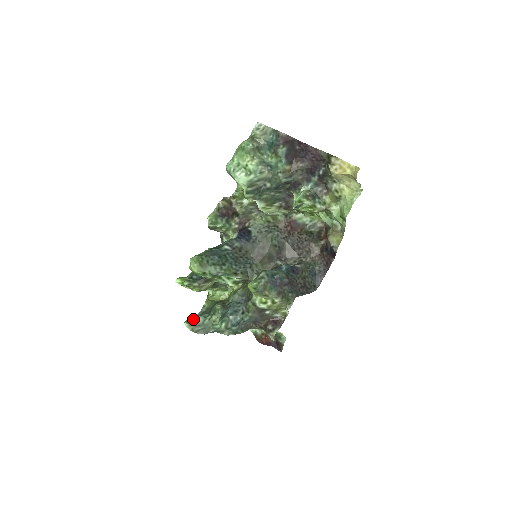
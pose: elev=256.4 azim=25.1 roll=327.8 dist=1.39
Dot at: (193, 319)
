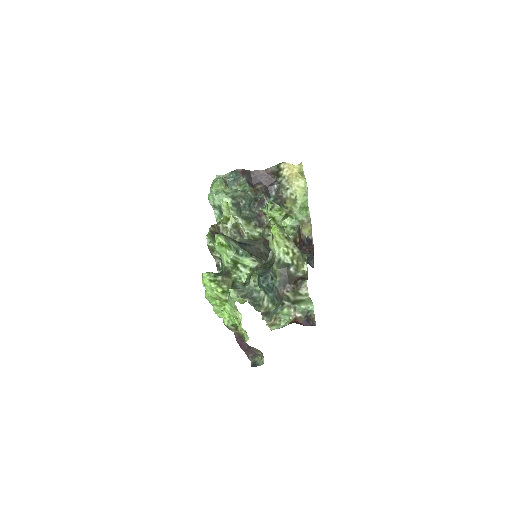
Dot at: (234, 288)
